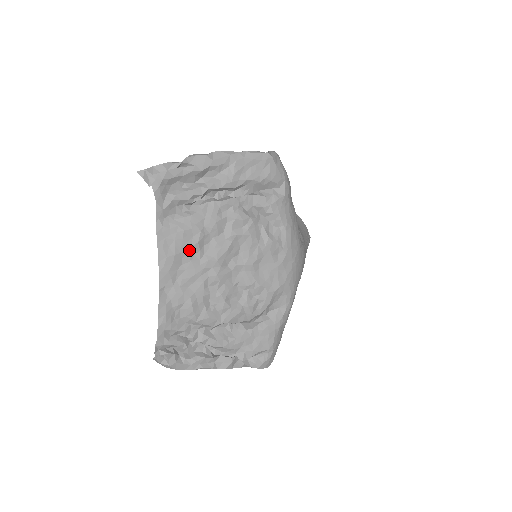
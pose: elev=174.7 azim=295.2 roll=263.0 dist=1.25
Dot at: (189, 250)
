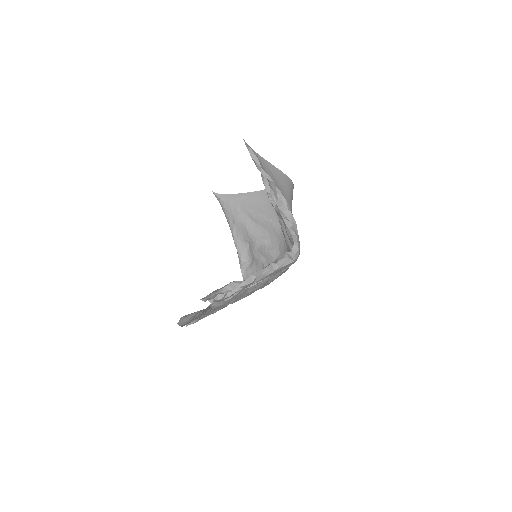
Dot at: occluded
